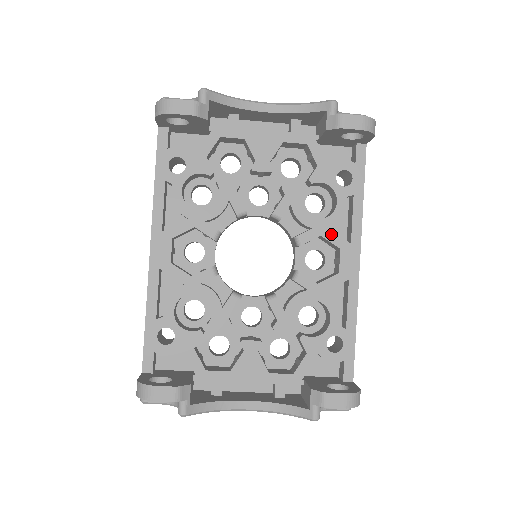
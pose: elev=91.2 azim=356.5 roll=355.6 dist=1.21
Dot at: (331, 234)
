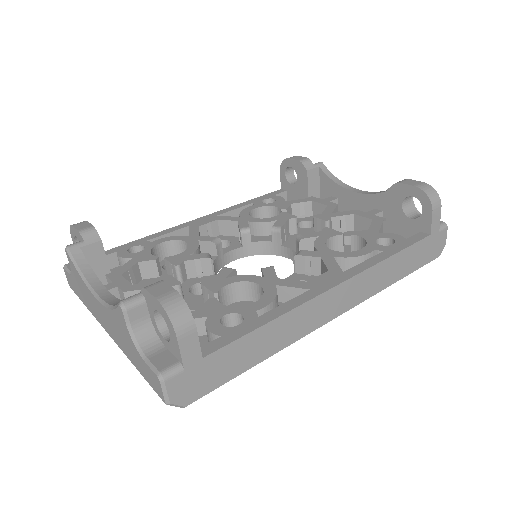
Dot at: (332, 260)
